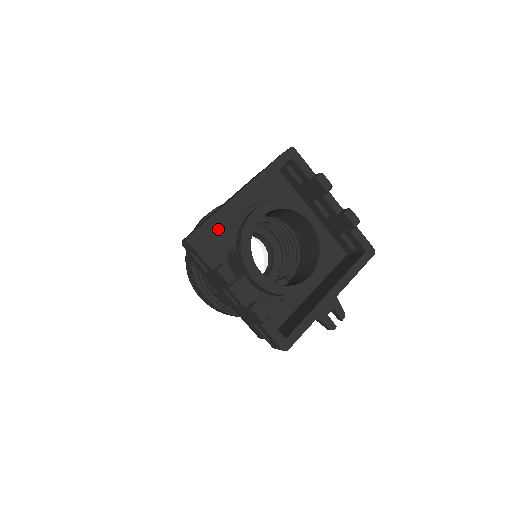
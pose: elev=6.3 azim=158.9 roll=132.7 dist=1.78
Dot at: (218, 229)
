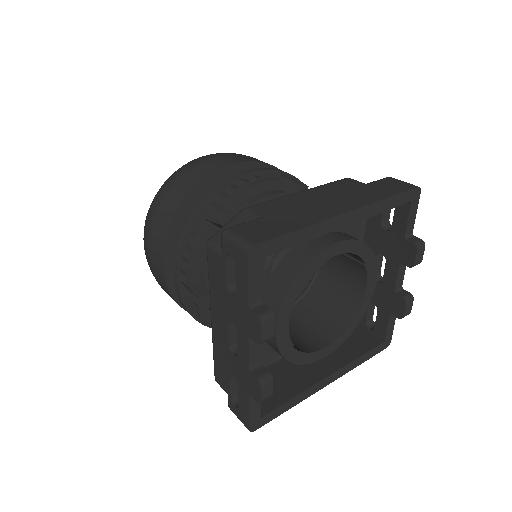
Dot at: occluded
